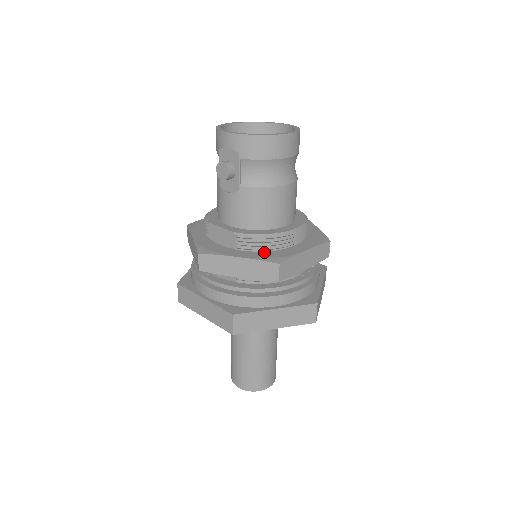
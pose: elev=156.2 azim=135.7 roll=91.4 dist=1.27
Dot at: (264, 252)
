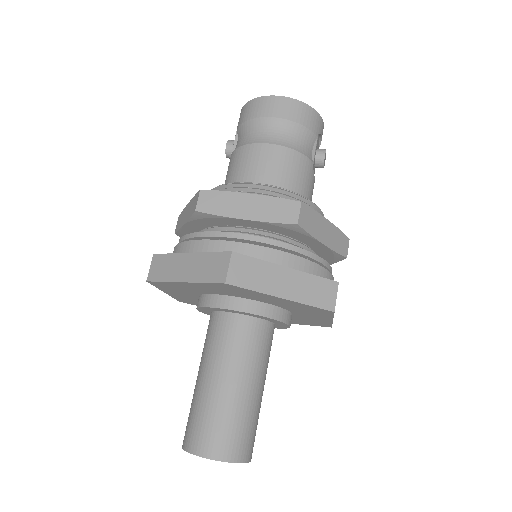
Dot at: occluded
